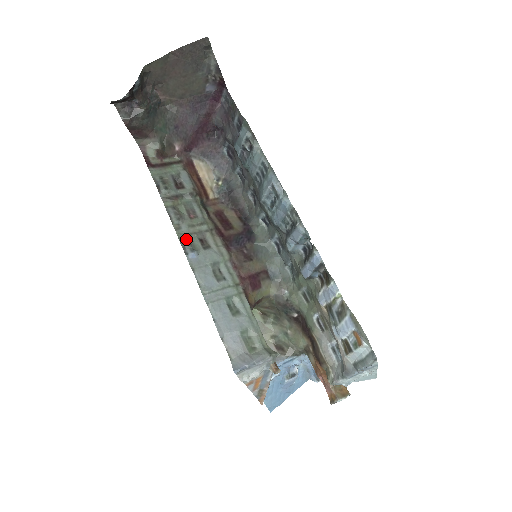
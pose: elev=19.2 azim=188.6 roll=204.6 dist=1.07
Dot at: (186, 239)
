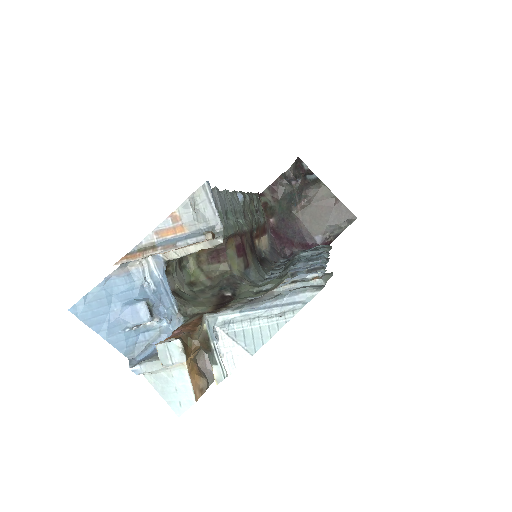
Dot at: occluded
